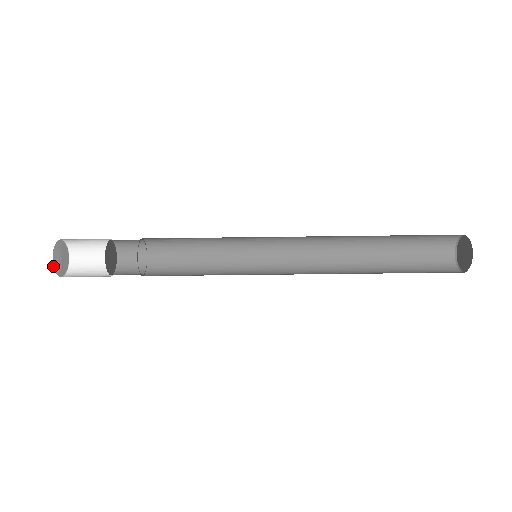
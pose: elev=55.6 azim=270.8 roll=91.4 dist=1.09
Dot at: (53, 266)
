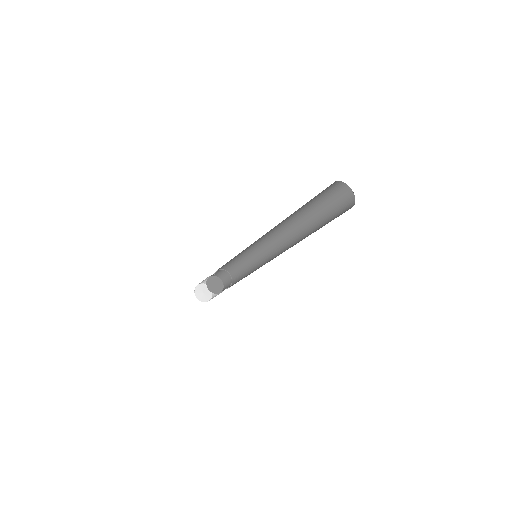
Dot at: (199, 300)
